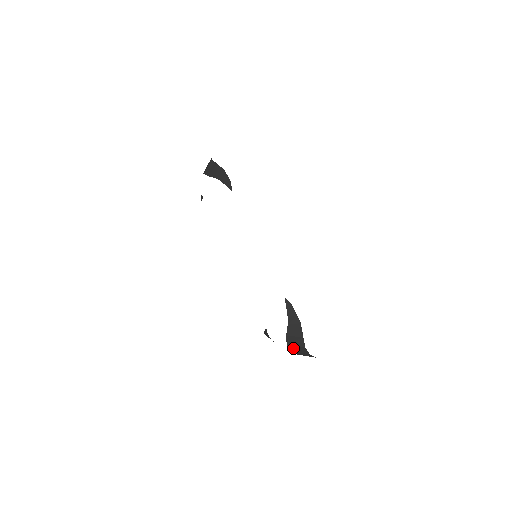
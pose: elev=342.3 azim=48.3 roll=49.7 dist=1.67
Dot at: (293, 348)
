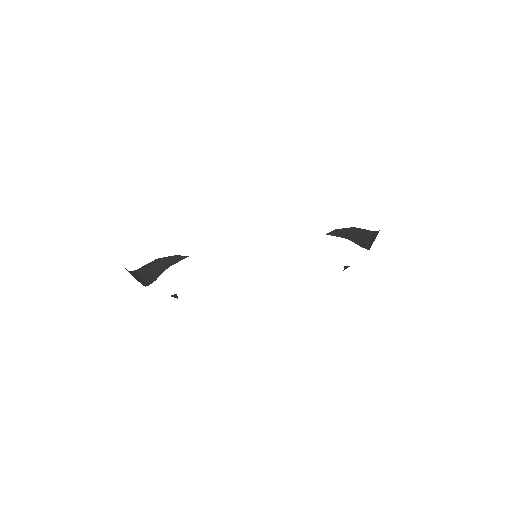
Dot at: (370, 245)
